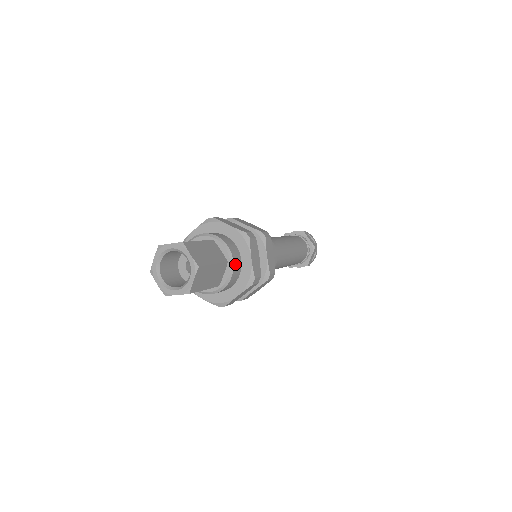
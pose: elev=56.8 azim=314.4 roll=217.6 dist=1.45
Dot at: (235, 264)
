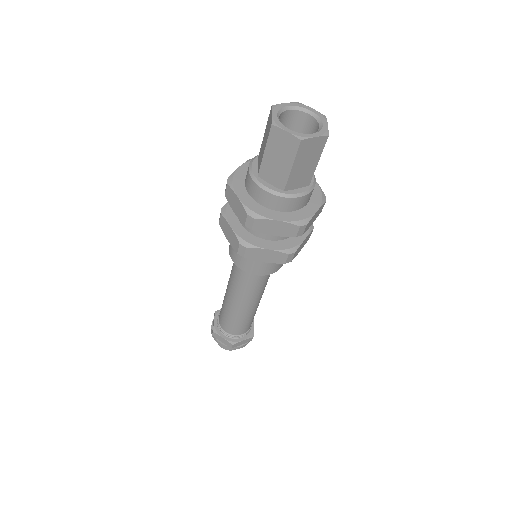
Dot at: (309, 195)
